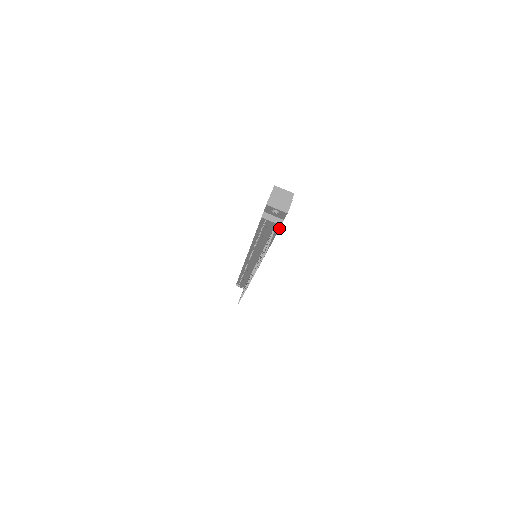
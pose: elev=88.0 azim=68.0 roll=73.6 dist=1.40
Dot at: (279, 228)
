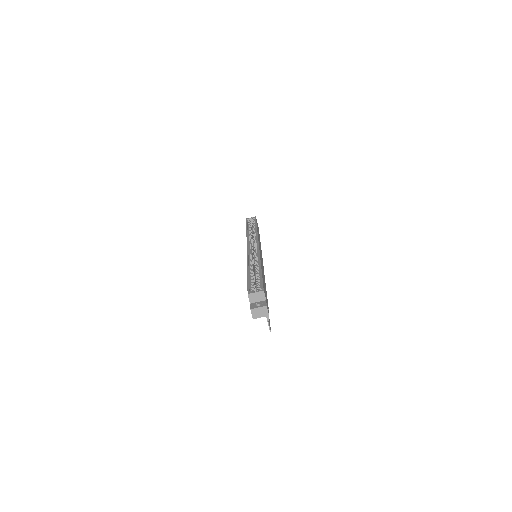
Dot at: occluded
